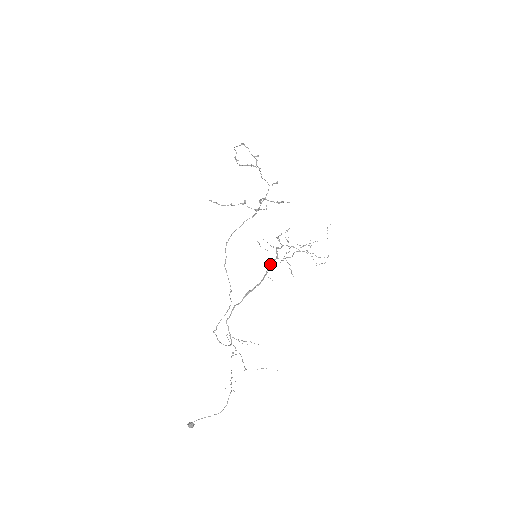
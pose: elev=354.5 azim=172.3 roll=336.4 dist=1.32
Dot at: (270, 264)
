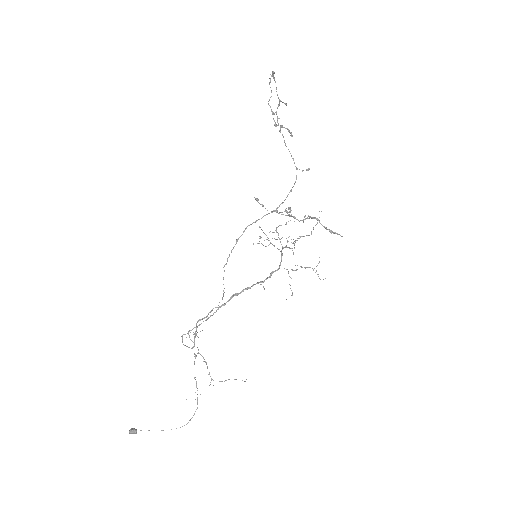
Dot at: occluded
